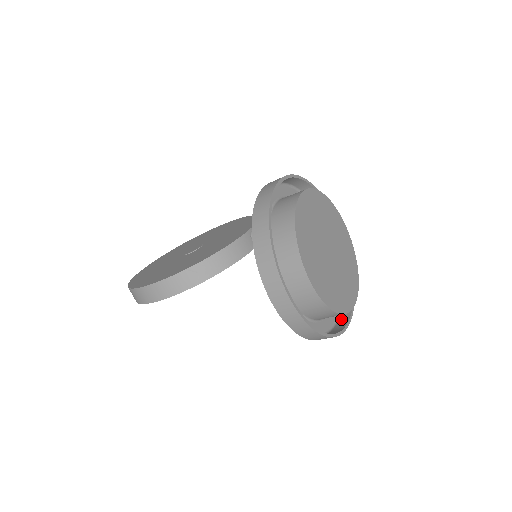
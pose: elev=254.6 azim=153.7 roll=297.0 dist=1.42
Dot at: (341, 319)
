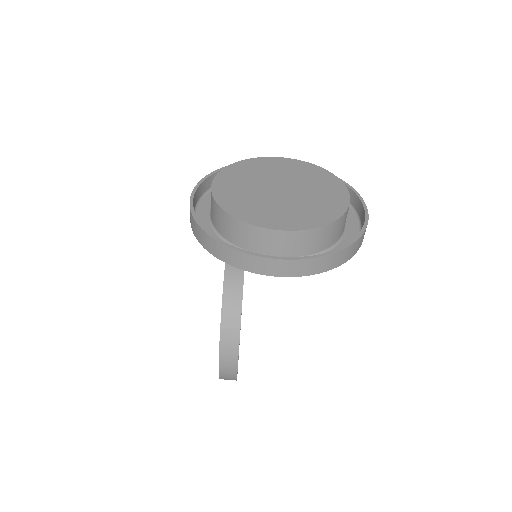
Dot at: (360, 214)
